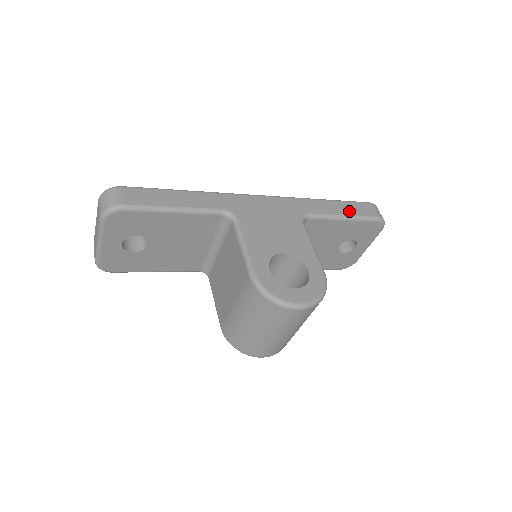
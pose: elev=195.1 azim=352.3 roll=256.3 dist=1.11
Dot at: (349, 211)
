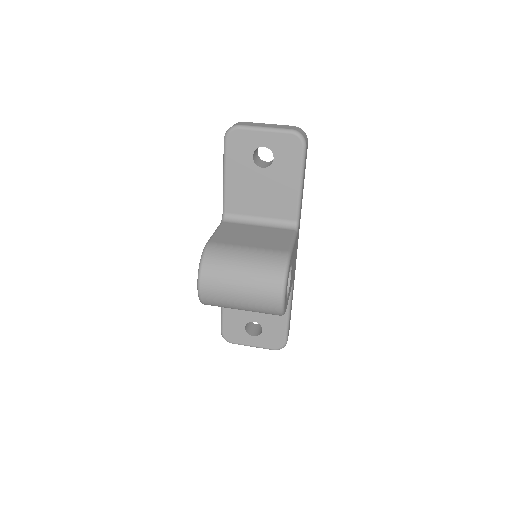
Dot at: occluded
